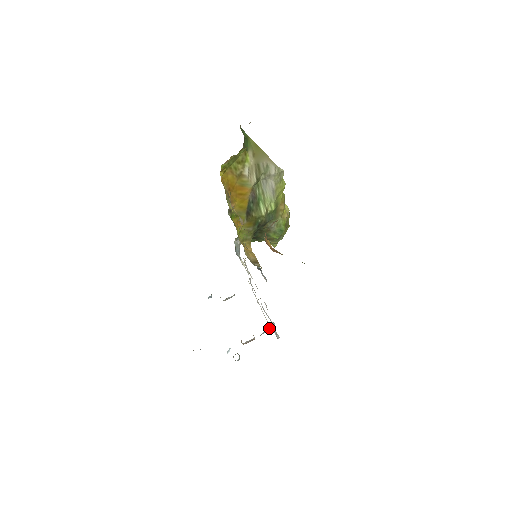
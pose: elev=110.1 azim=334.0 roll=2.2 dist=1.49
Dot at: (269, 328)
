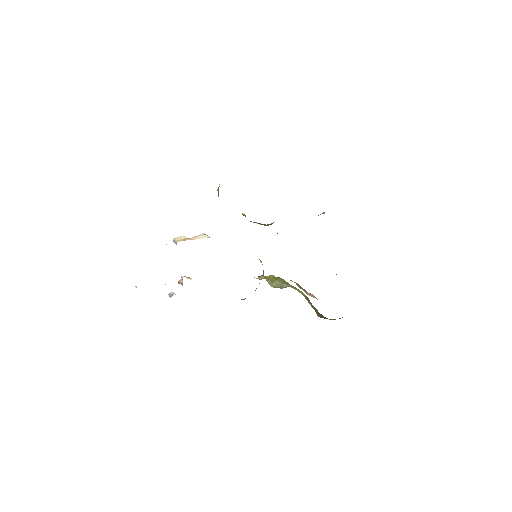
Dot at: occluded
